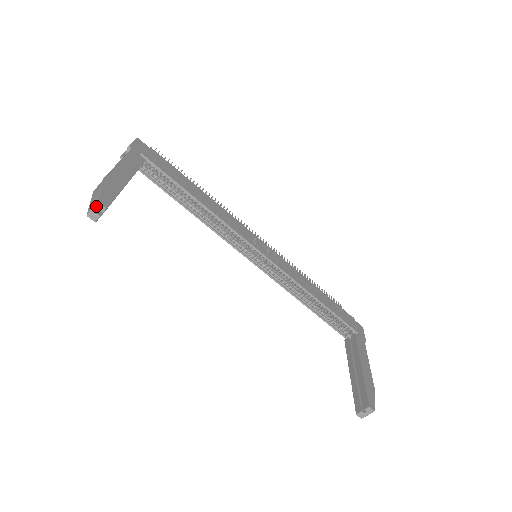
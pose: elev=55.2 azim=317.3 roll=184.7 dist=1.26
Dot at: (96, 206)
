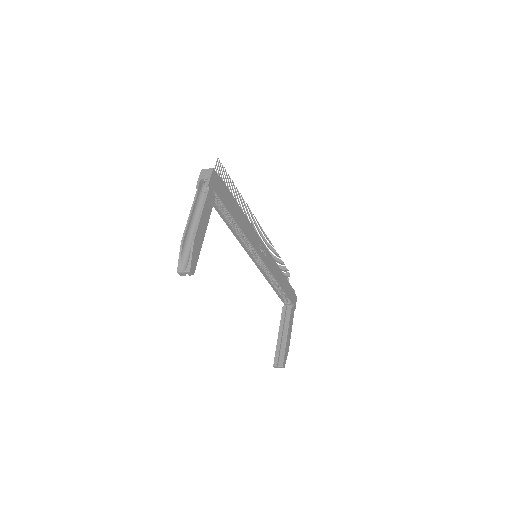
Dot at: (187, 272)
